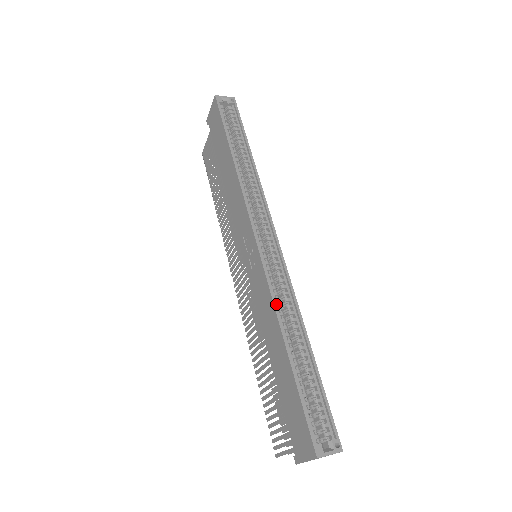
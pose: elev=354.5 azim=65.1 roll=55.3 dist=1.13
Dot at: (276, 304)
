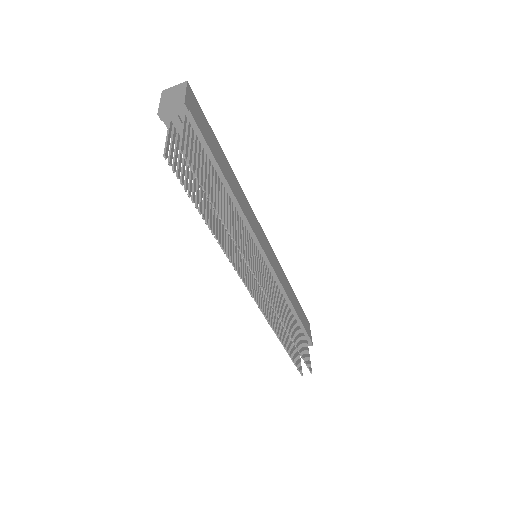
Dot at: occluded
